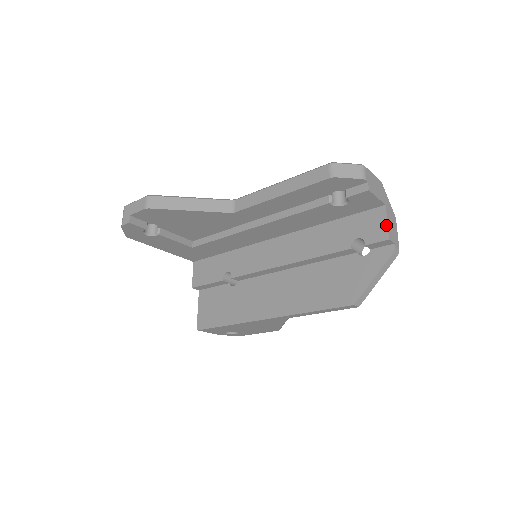
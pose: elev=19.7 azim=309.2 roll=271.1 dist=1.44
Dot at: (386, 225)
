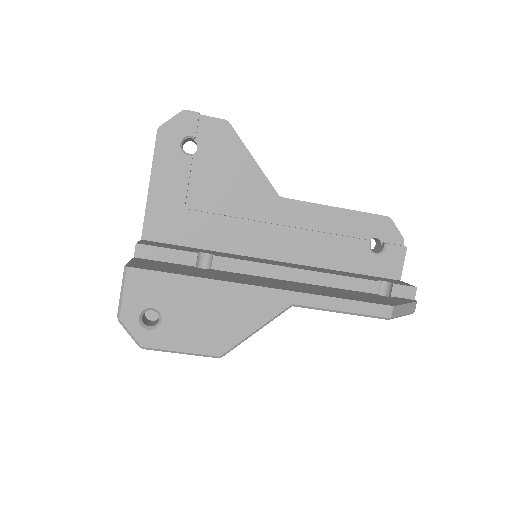
Dot at: (409, 284)
